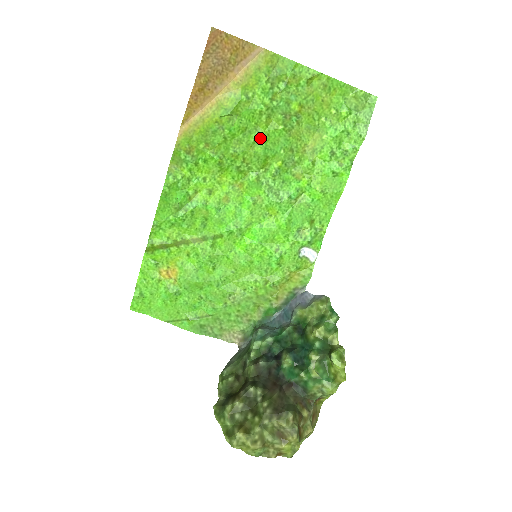
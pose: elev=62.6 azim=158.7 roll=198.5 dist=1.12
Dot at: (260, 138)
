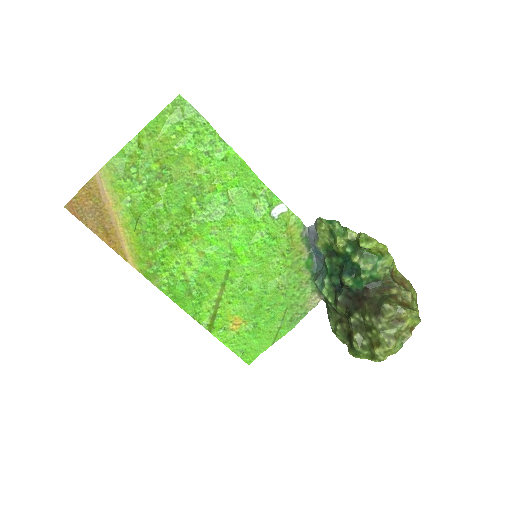
Dot at: (166, 206)
